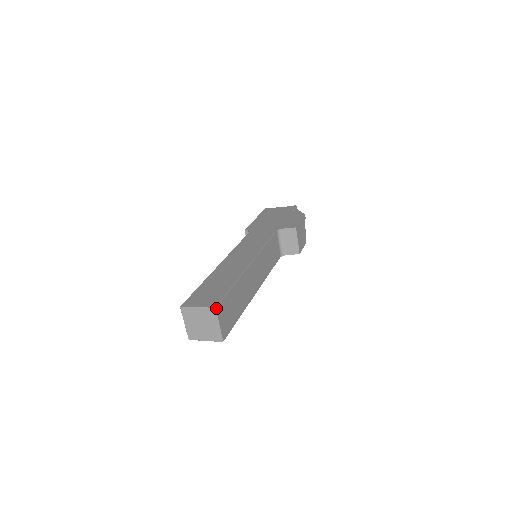
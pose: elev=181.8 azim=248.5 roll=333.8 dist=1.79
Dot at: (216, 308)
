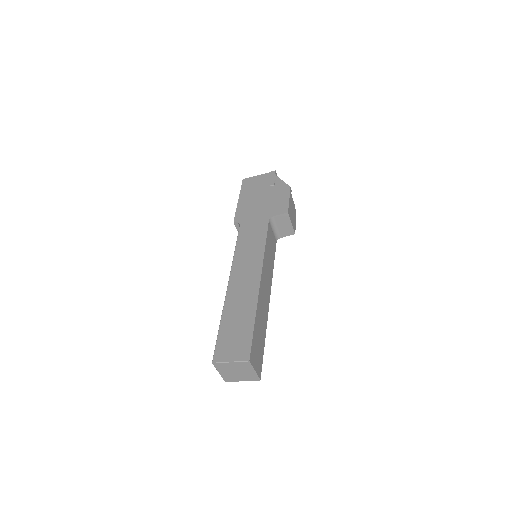
Dot at: (249, 360)
